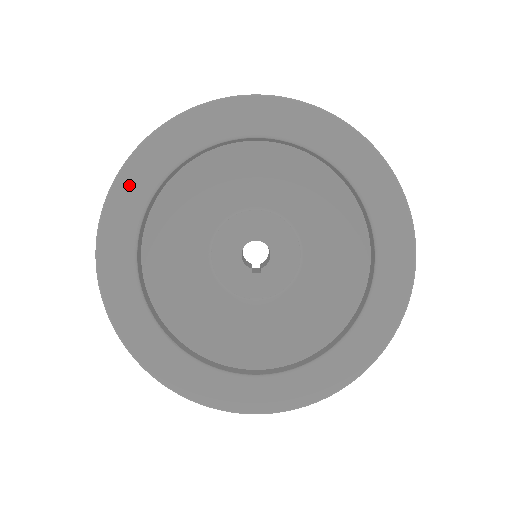
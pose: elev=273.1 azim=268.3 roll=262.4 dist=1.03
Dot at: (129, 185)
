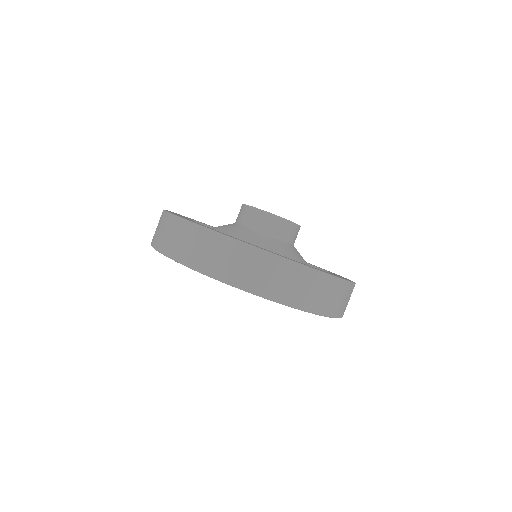
Dot at: occluded
